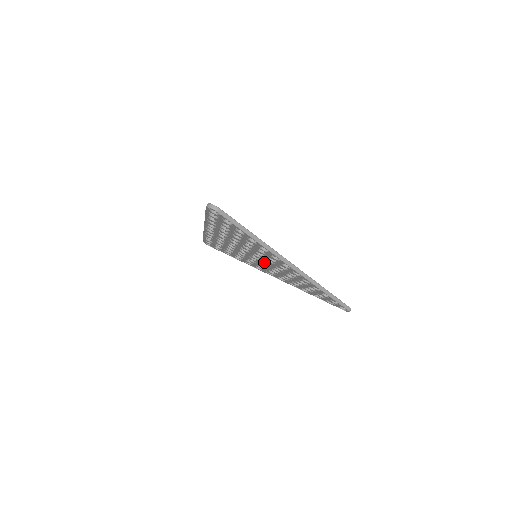
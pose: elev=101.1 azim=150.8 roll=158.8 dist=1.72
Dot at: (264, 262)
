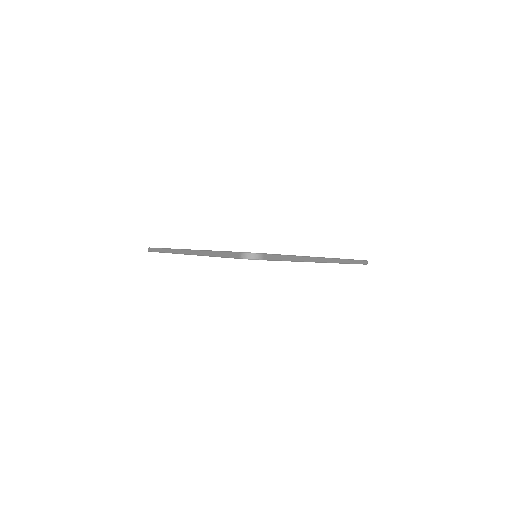
Dot at: occluded
